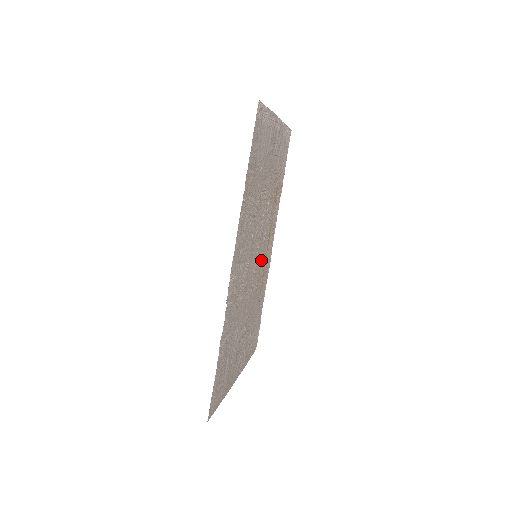
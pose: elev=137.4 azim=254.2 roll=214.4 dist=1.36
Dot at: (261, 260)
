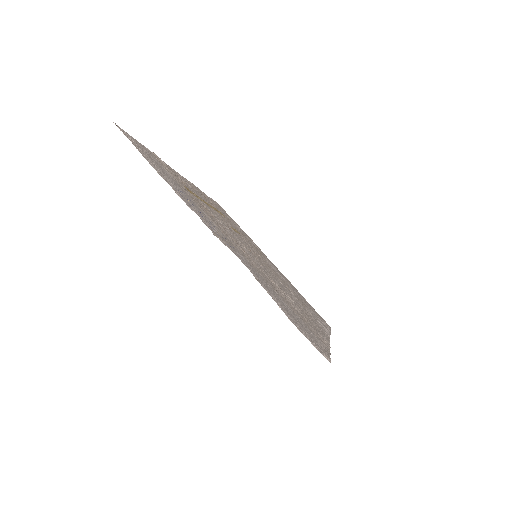
Dot at: occluded
